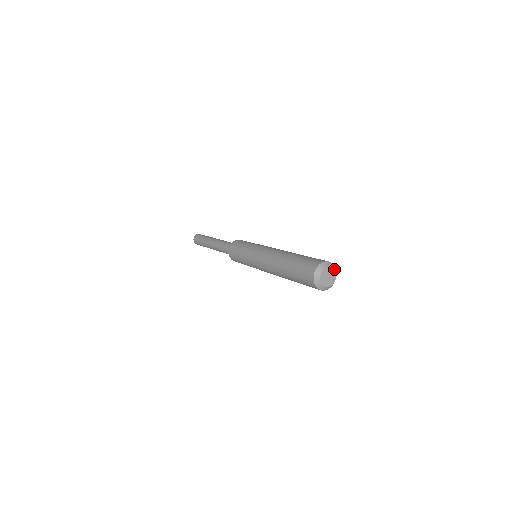
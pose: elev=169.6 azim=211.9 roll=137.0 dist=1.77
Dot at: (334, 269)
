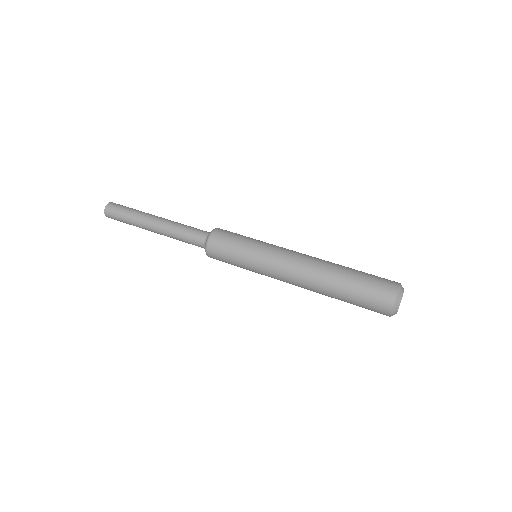
Dot at: occluded
